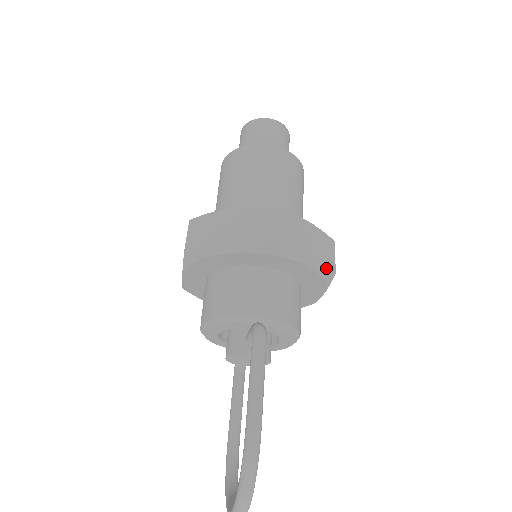
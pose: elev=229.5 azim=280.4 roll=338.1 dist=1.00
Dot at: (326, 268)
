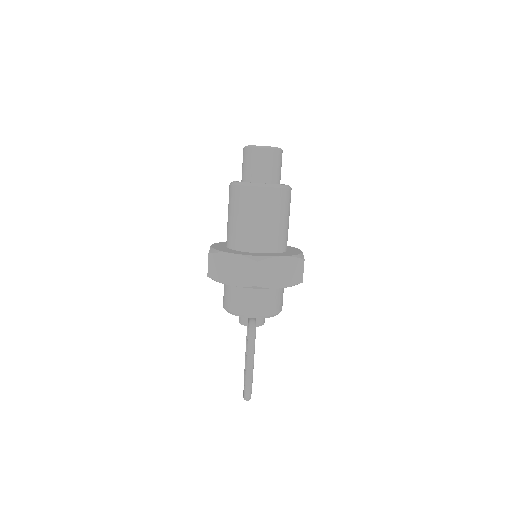
Dot at: (296, 282)
